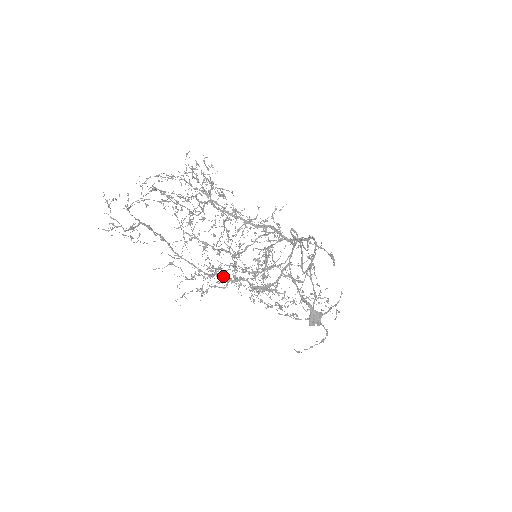
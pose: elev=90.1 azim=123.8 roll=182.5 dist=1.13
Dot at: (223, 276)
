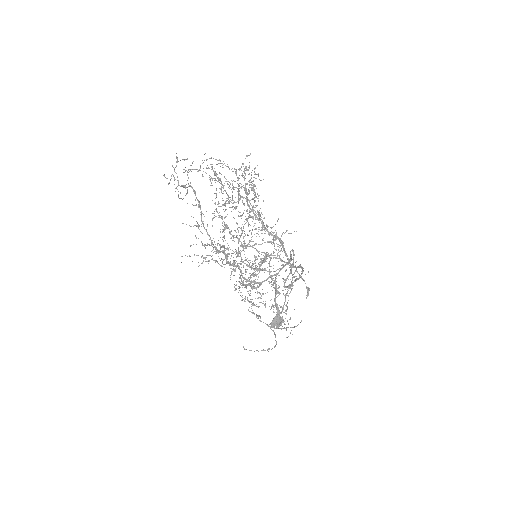
Dot at: (226, 257)
